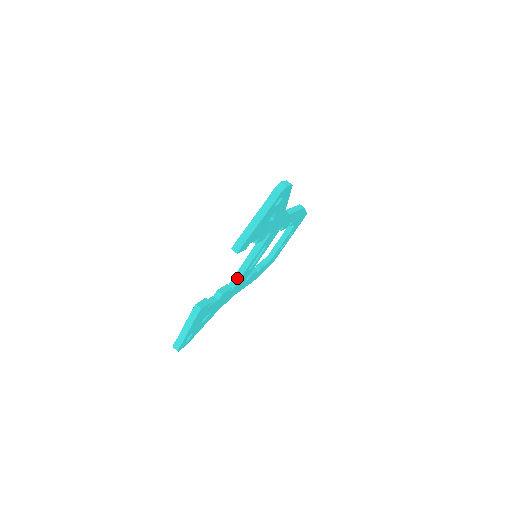
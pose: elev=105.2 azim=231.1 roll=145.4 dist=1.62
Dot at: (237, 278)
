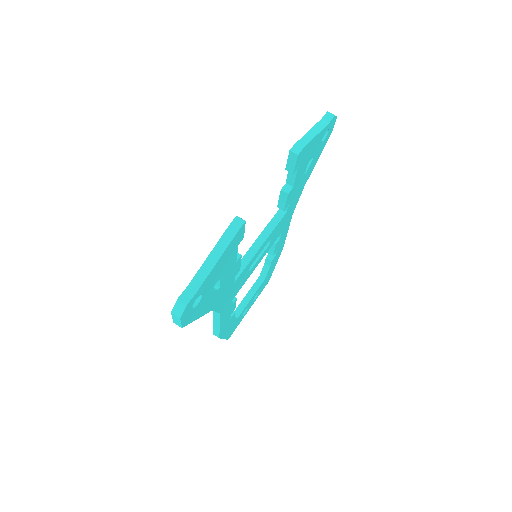
Dot at: (241, 266)
